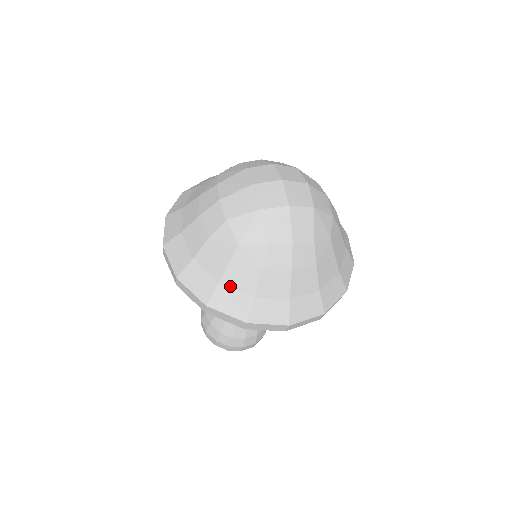
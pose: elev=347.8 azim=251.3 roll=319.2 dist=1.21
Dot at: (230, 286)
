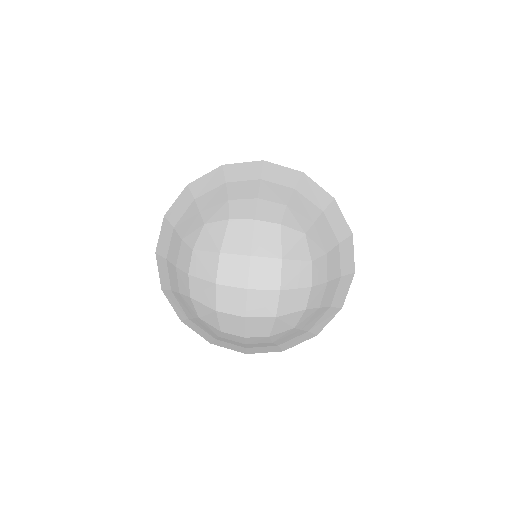
Dot at: (197, 325)
